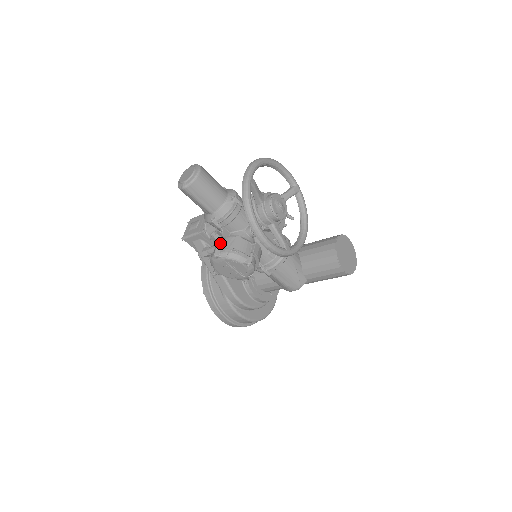
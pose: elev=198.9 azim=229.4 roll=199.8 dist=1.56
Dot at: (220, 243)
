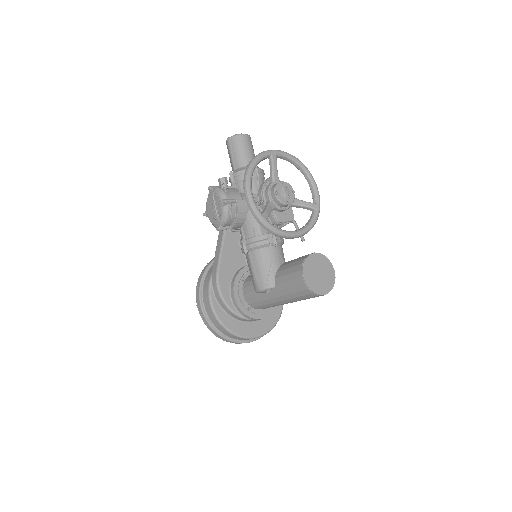
Dot at: (222, 186)
